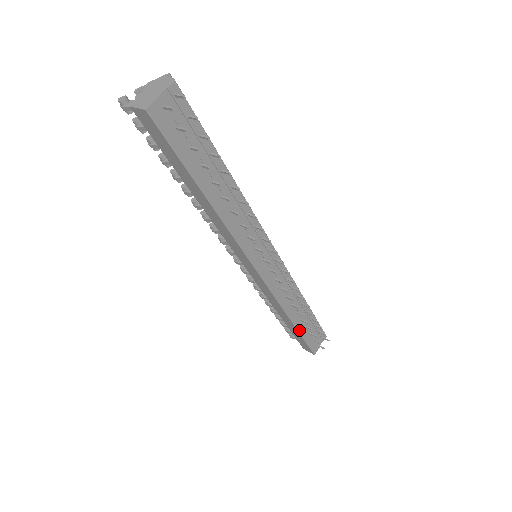
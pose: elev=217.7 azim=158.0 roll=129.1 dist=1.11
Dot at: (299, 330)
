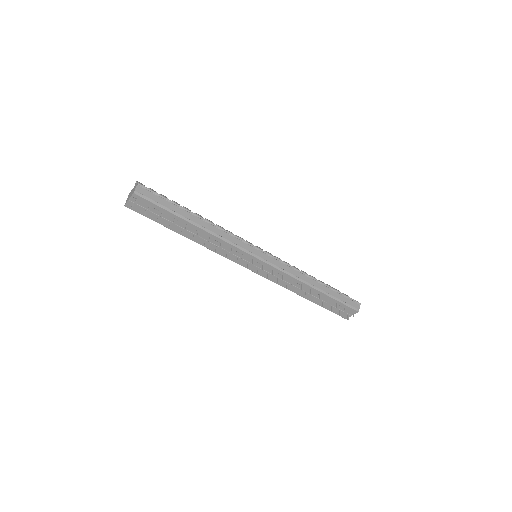
Dot at: (315, 302)
